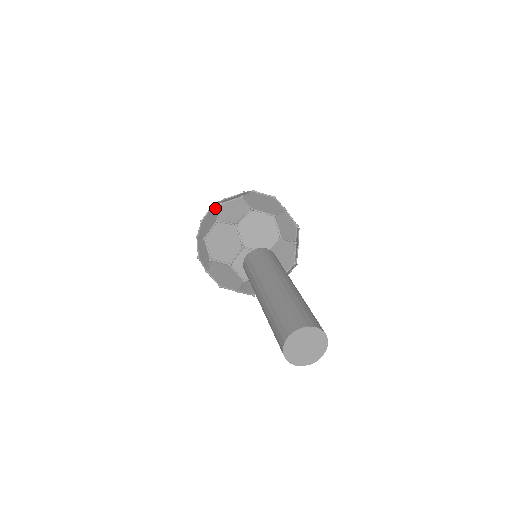
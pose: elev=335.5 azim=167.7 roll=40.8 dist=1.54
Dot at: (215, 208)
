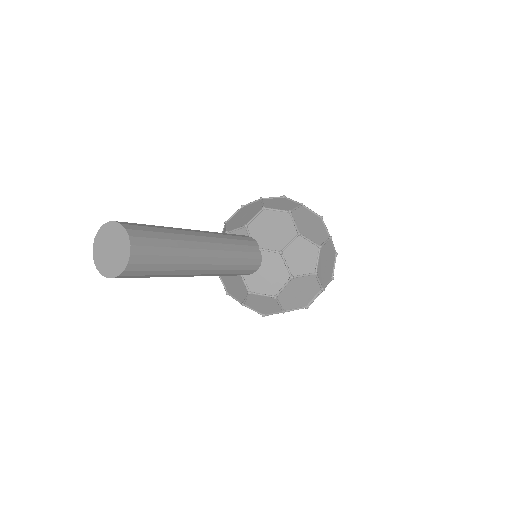
Dot at: occluded
